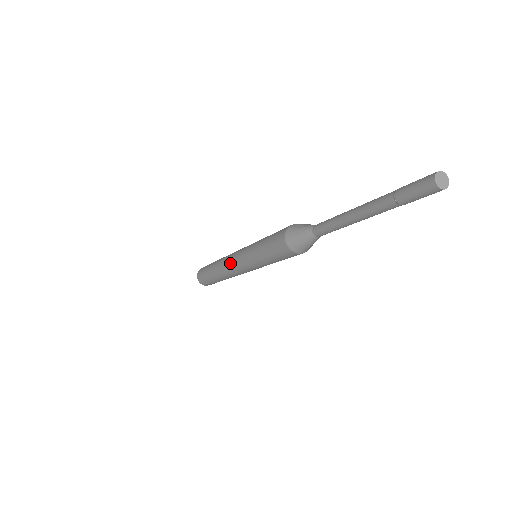
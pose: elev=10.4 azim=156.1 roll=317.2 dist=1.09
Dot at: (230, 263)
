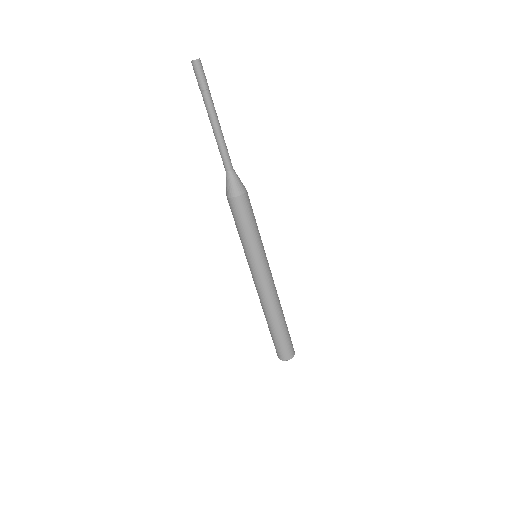
Dot at: occluded
